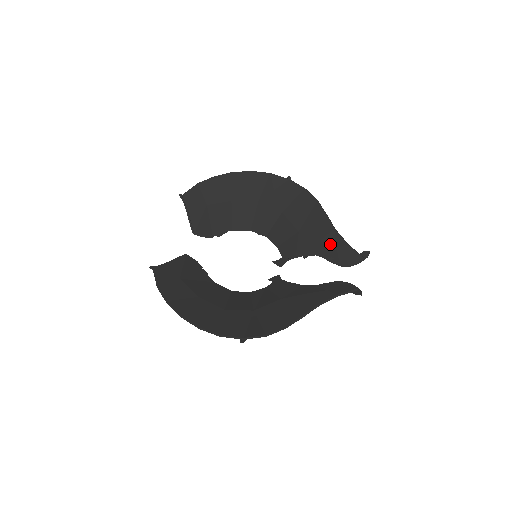
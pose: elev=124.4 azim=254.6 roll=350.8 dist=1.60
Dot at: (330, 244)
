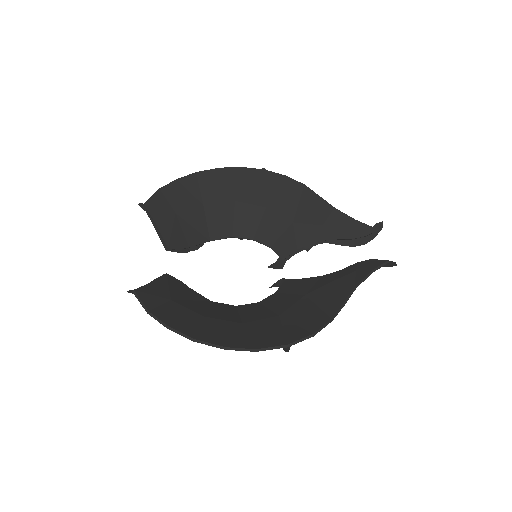
Dot at: (335, 225)
